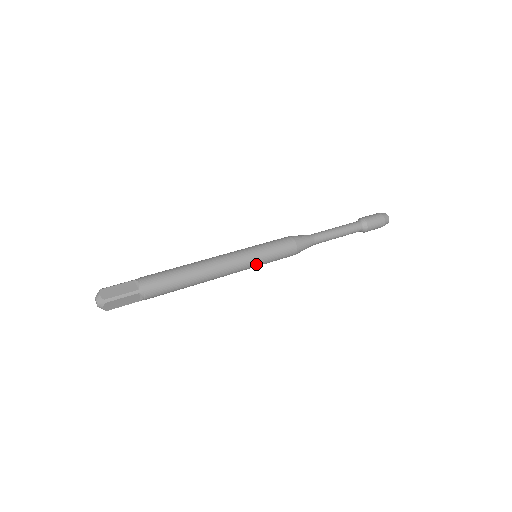
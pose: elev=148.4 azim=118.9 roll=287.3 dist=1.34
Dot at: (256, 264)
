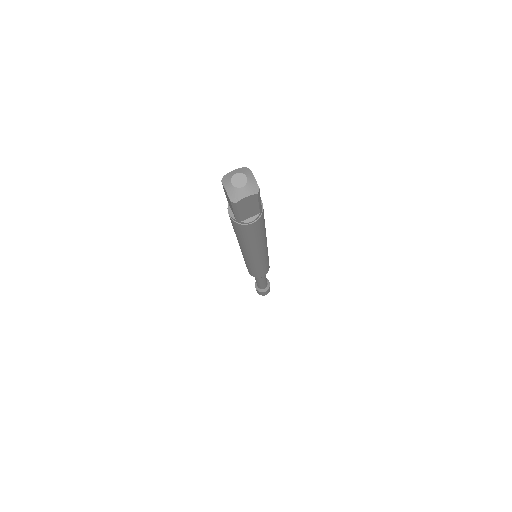
Dot at: occluded
